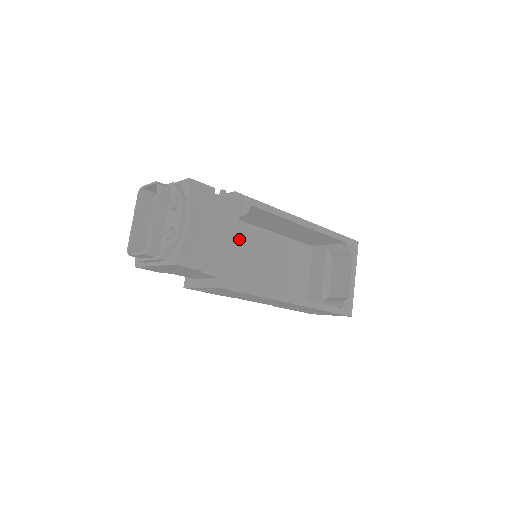
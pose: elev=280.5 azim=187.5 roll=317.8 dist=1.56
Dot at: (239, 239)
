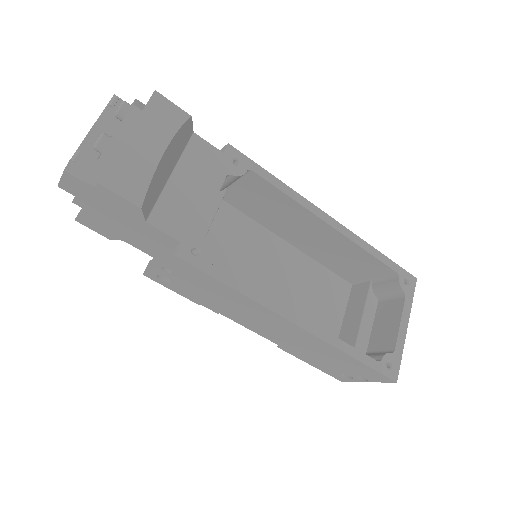
Dot at: (241, 238)
